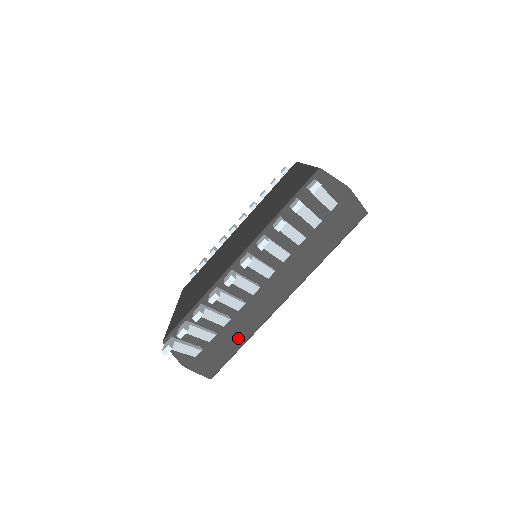
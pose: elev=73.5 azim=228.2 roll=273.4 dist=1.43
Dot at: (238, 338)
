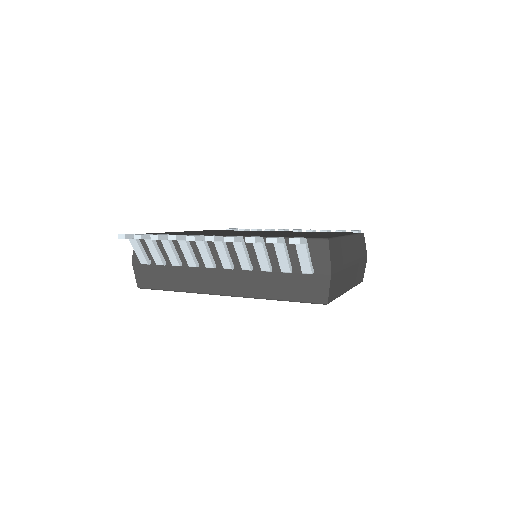
Dot at: (175, 283)
